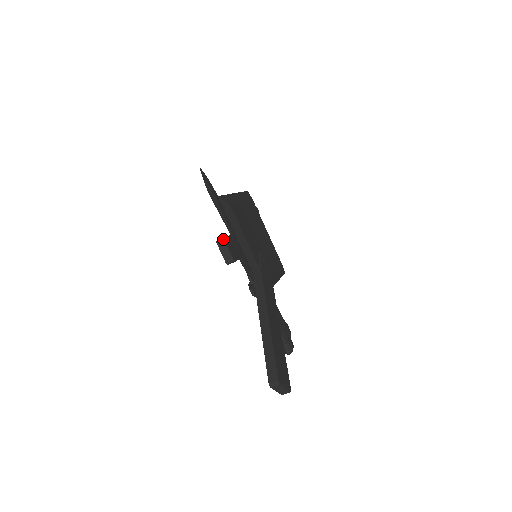
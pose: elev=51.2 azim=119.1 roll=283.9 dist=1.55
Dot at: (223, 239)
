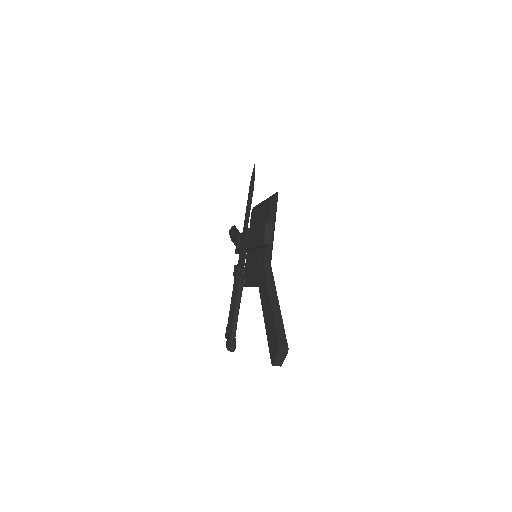
Dot at: occluded
